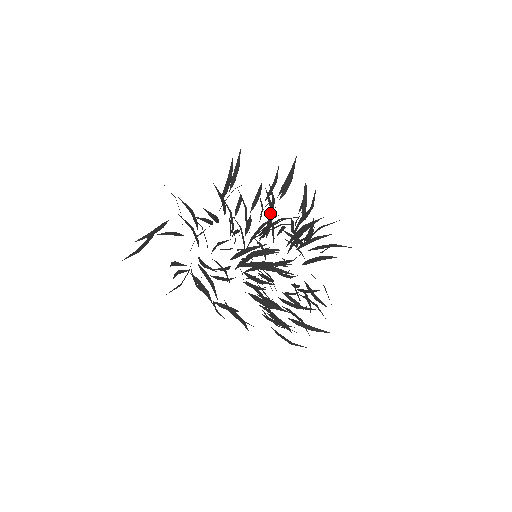
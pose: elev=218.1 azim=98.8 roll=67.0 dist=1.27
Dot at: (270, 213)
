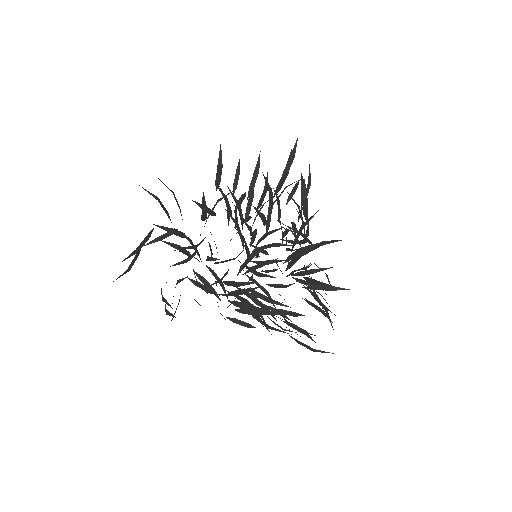
Dot at: (264, 221)
